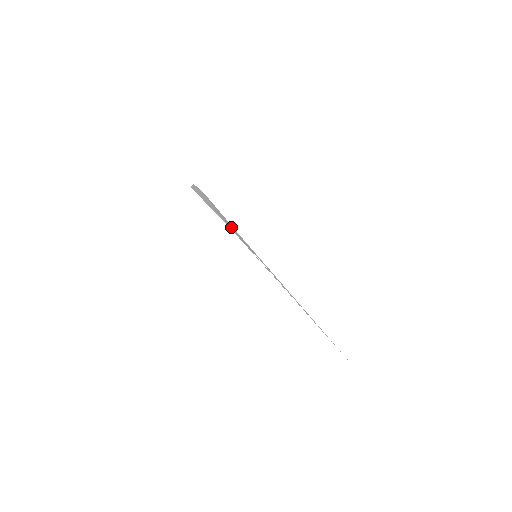
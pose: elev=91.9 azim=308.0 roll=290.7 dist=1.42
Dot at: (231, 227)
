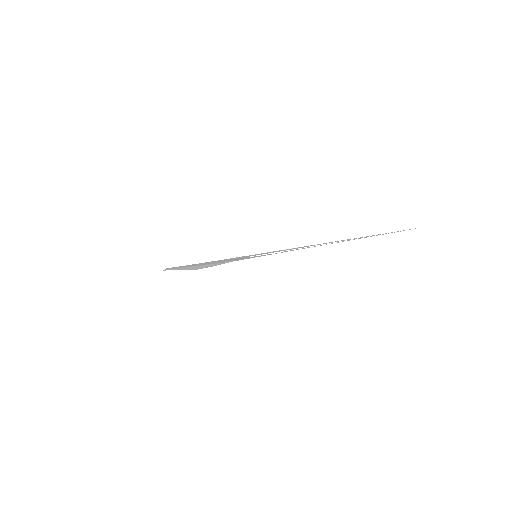
Dot at: occluded
